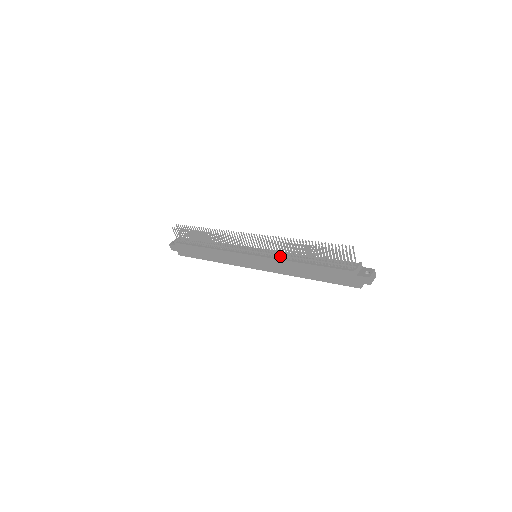
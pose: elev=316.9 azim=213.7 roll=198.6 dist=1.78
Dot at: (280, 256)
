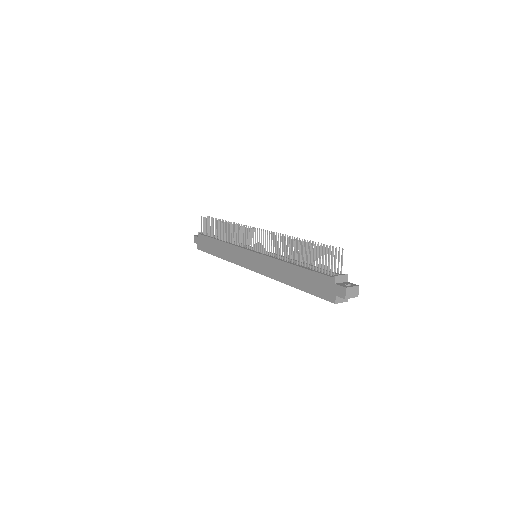
Dot at: (275, 256)
